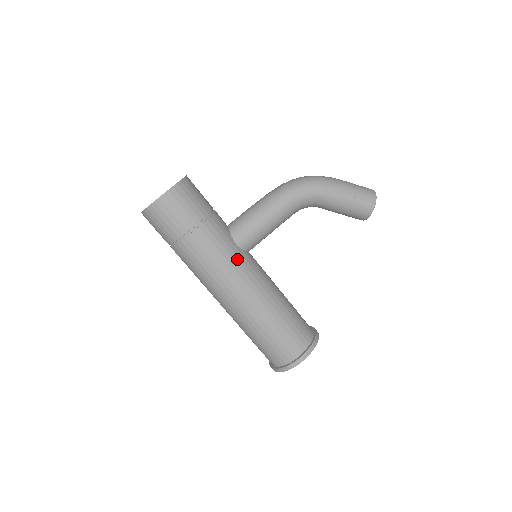
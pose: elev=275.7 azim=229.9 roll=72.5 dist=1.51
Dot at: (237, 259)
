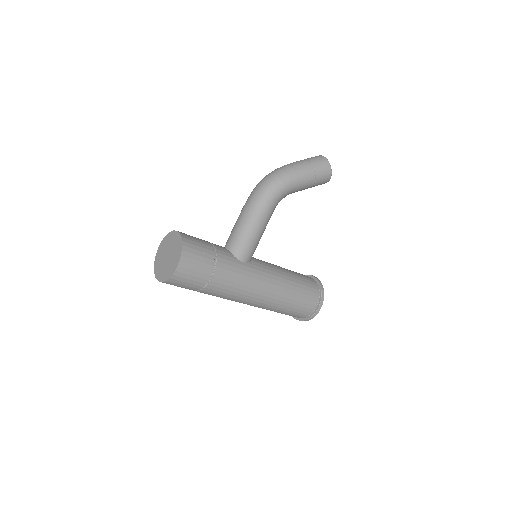
Dot at: (250, 274)
